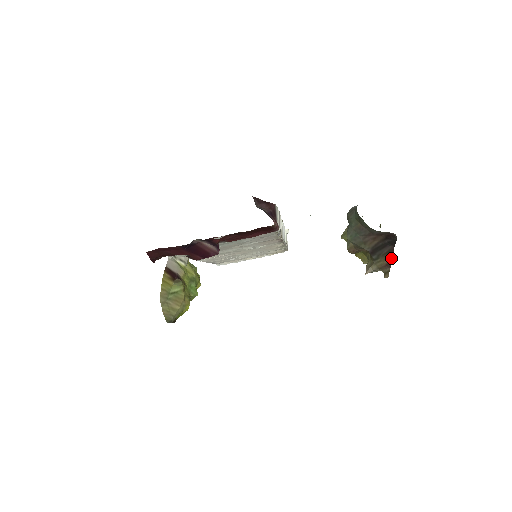
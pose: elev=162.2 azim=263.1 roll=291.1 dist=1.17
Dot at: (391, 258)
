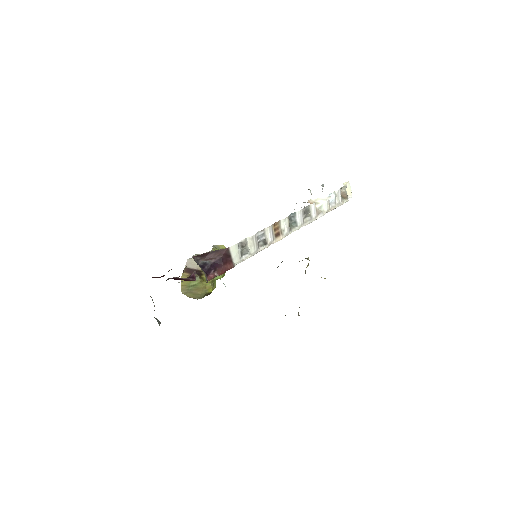
Dot at: occluded
